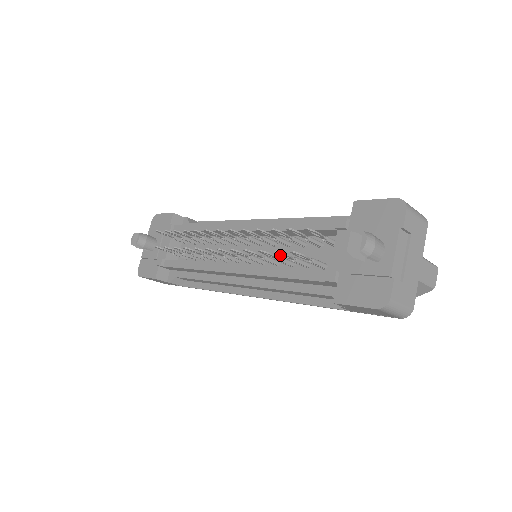
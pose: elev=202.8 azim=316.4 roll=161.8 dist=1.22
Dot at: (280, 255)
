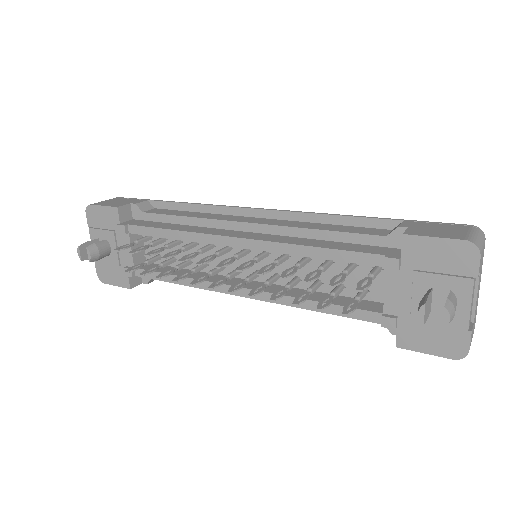
Dot at: (320, 303)
